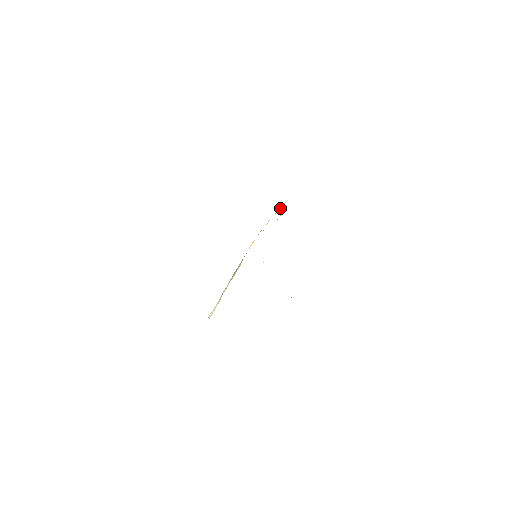
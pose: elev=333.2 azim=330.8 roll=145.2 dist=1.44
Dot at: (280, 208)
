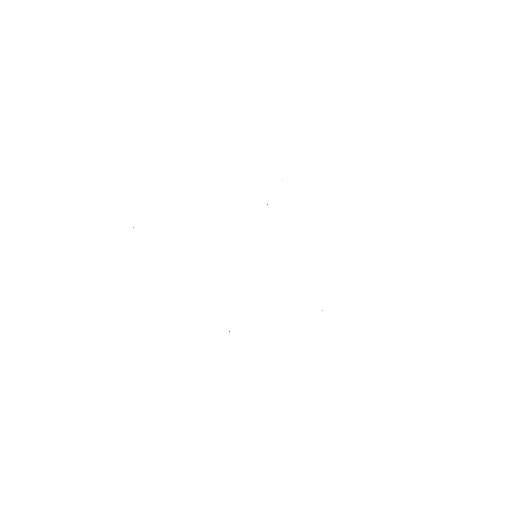
Dot at: occluded
